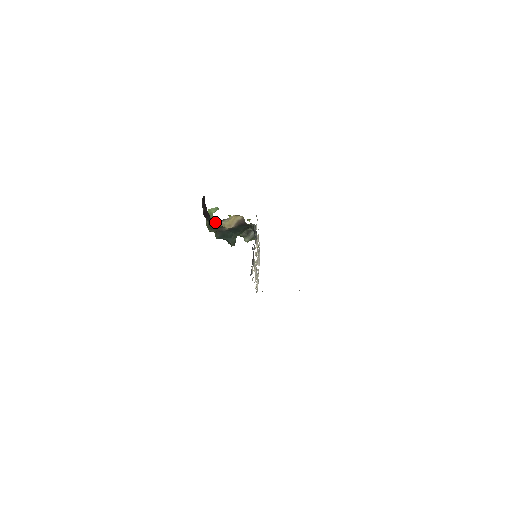
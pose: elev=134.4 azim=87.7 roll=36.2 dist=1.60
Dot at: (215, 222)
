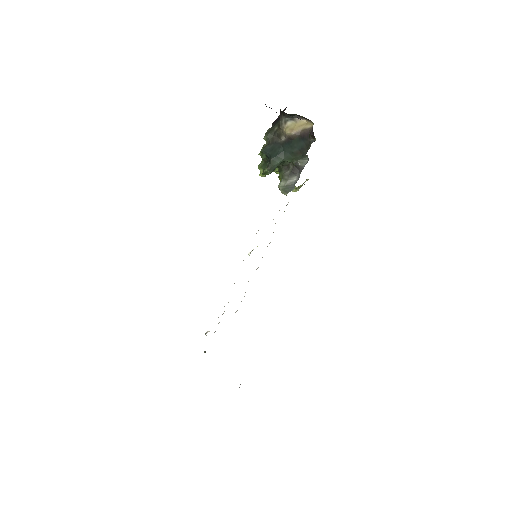
Dot at: (282, 120)
